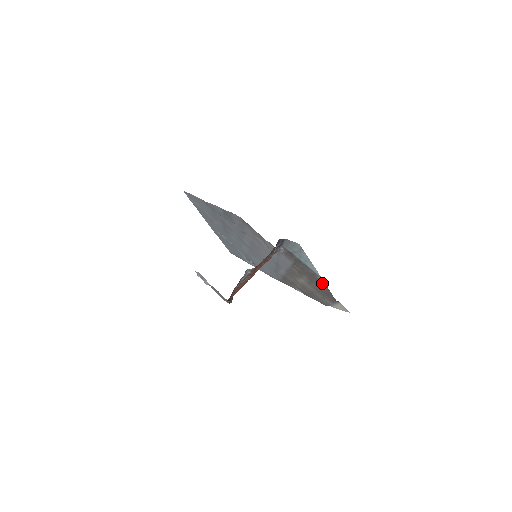
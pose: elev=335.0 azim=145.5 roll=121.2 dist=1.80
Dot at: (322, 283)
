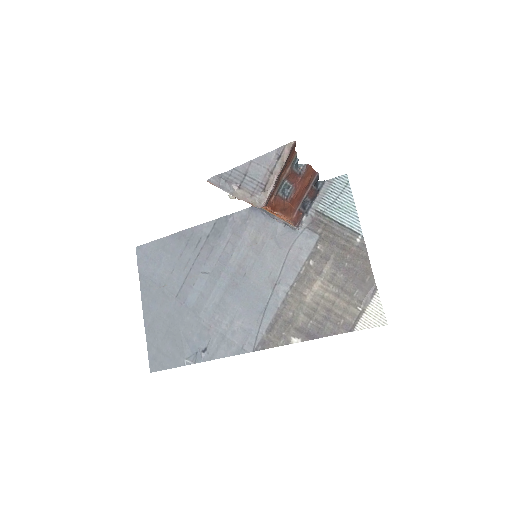
Dot at: (360, 251)
